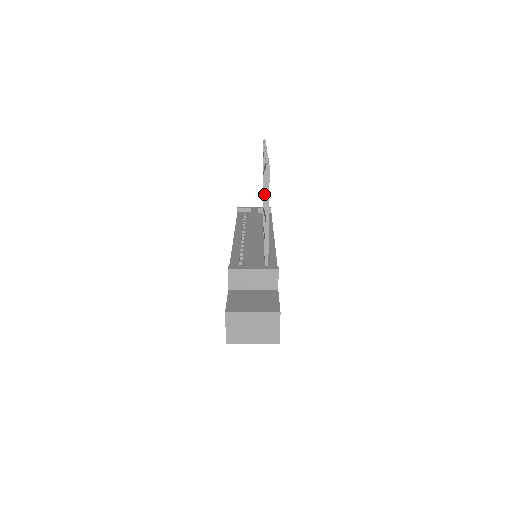
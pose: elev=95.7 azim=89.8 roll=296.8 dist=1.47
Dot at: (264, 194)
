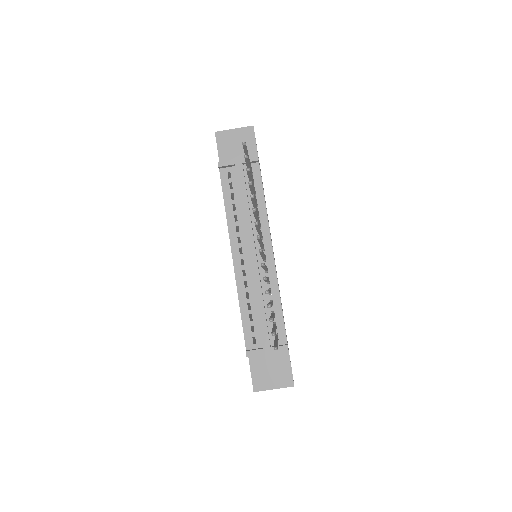
Dot at: occluded
